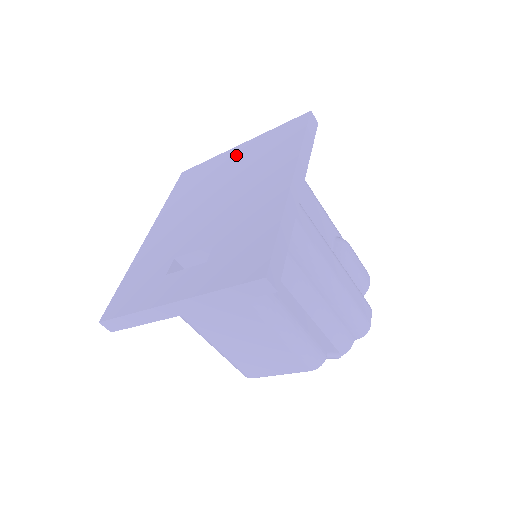
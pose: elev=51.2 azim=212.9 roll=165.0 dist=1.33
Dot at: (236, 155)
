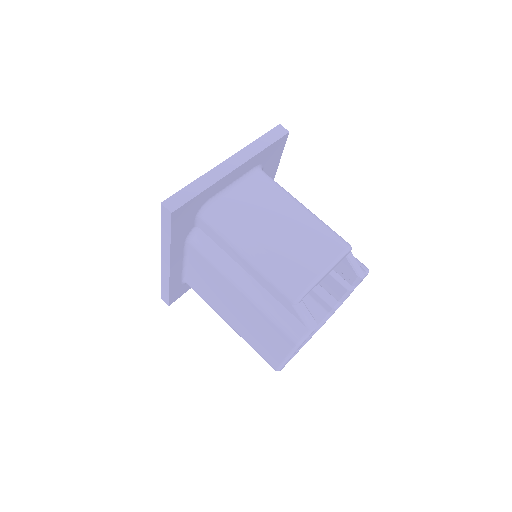
Dot at: occluded
